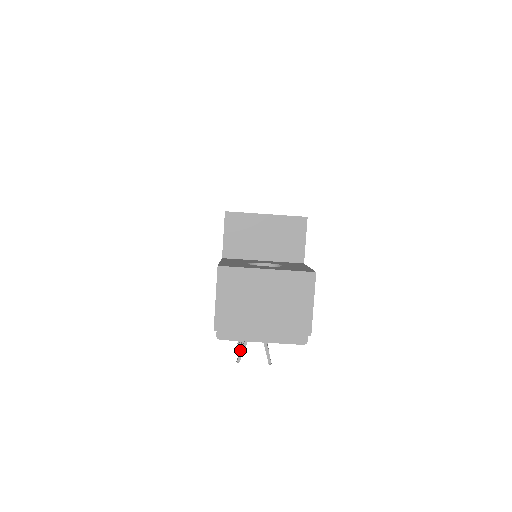
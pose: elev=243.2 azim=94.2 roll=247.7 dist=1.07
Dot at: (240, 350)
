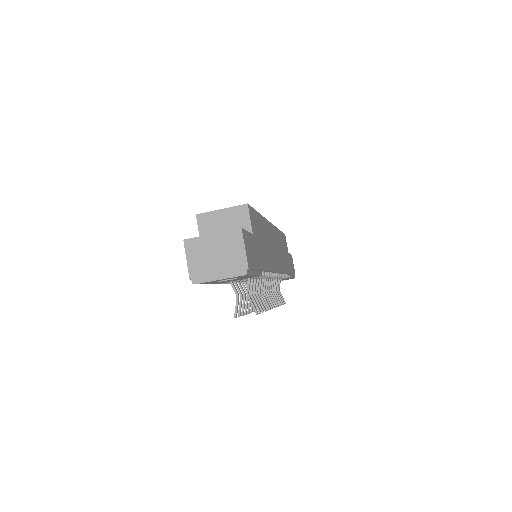
Dot at: (235, 310)
